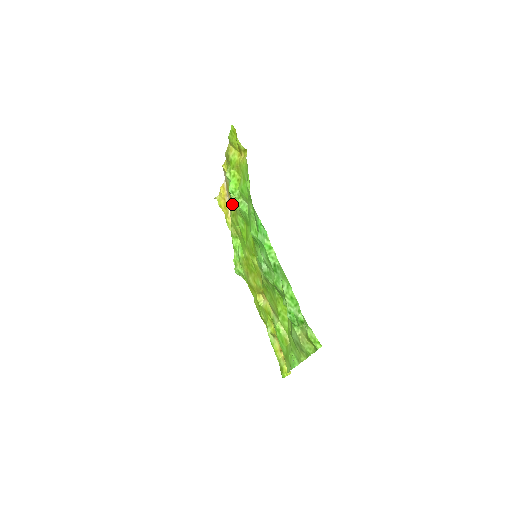
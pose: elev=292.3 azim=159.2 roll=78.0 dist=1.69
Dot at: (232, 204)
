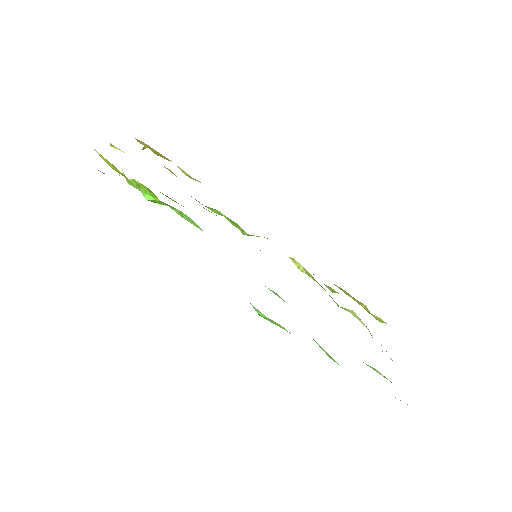
Dot at: occluded
